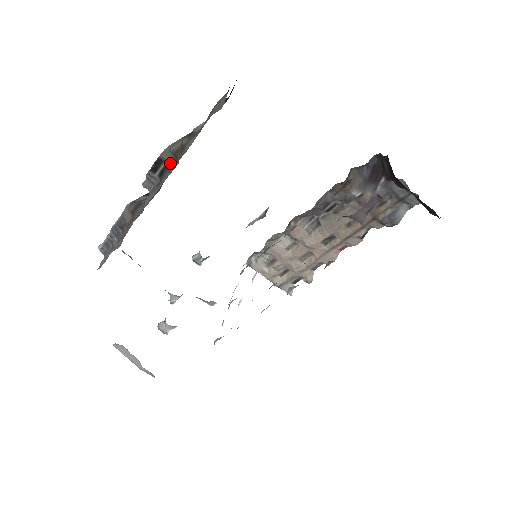
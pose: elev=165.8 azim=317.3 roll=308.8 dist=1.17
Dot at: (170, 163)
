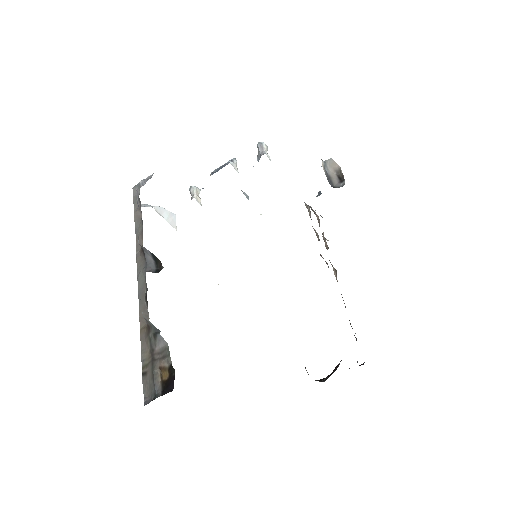
Dot at: (147, 310)
